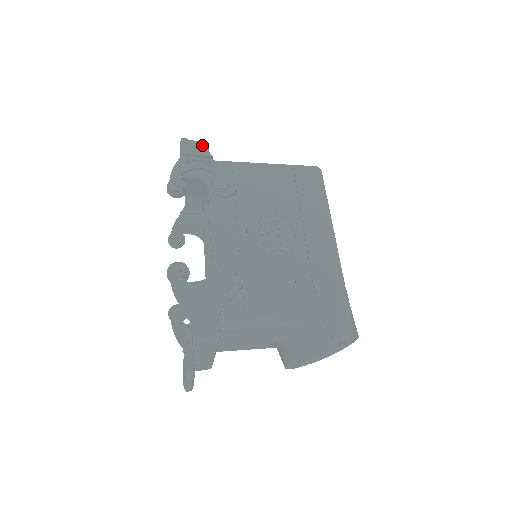
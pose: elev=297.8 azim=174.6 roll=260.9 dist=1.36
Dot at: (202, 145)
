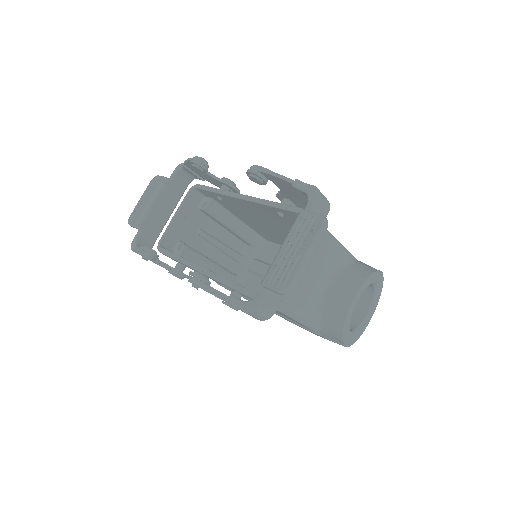
Dot at: occluded
